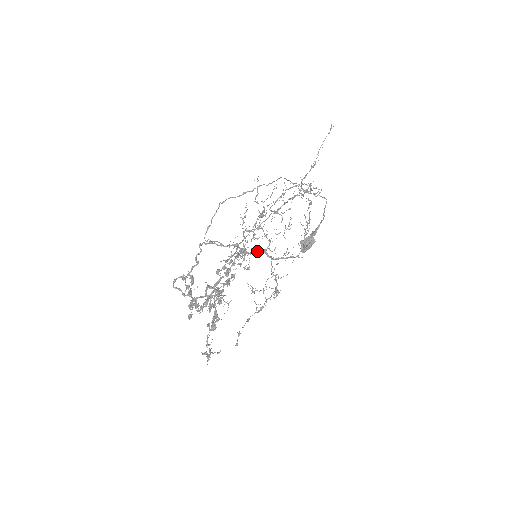
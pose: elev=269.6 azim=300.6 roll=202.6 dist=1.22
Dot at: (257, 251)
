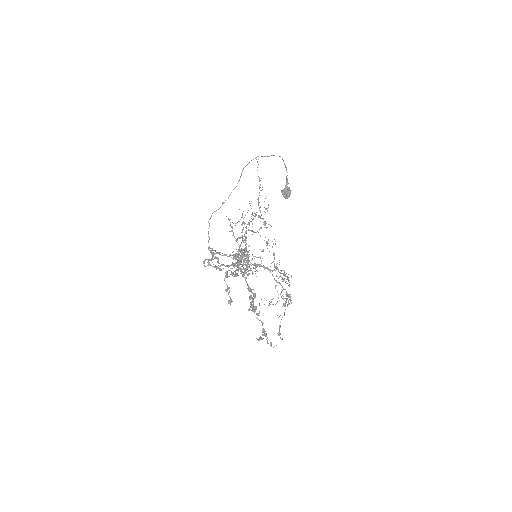
Dot at: occluded
